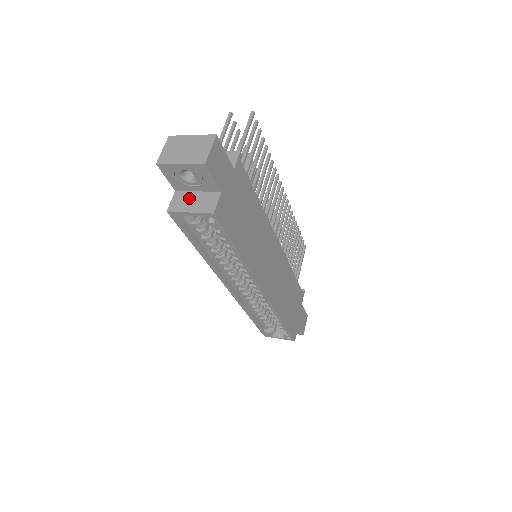
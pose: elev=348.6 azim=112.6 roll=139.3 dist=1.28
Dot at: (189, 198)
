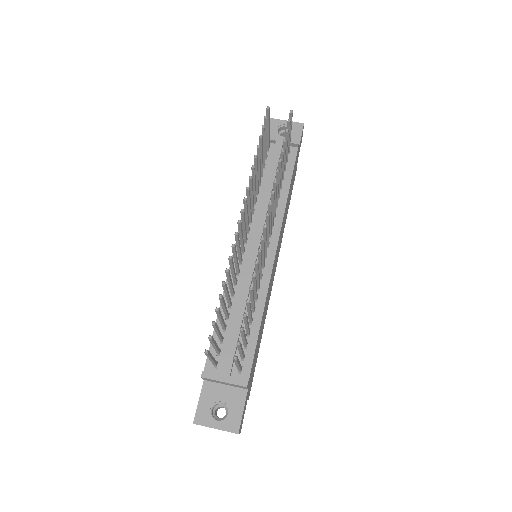
Dot at: occluded
